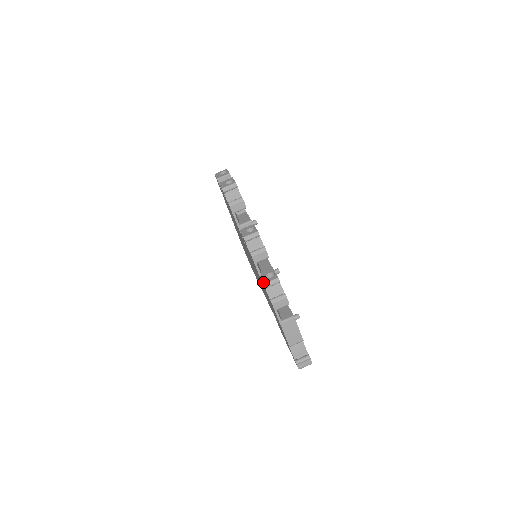
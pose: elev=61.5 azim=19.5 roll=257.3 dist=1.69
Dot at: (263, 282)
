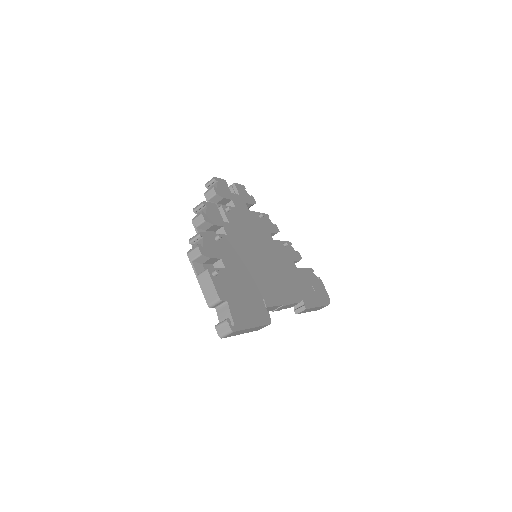
Dot at: (191, 239)
